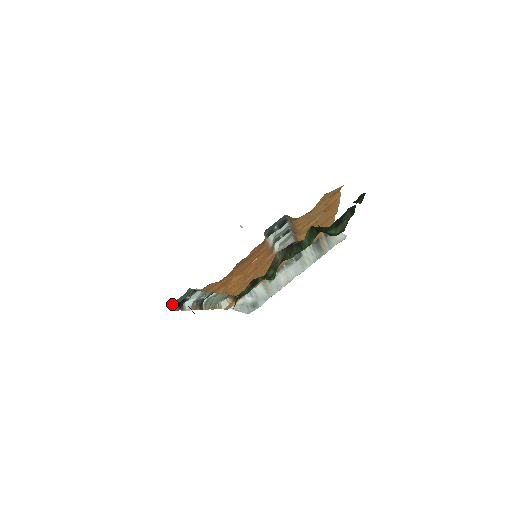
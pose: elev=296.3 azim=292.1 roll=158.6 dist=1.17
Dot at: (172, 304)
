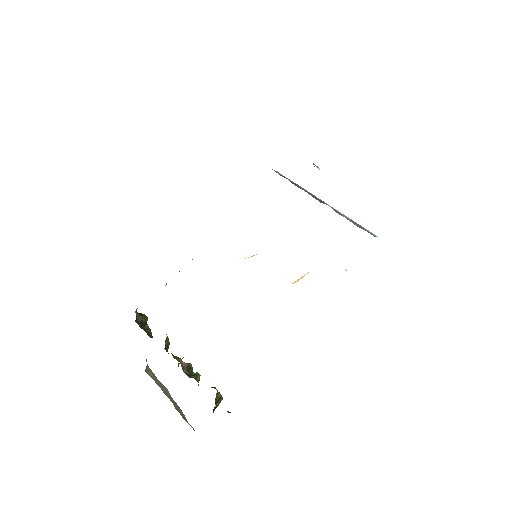
Dot at: occluded
